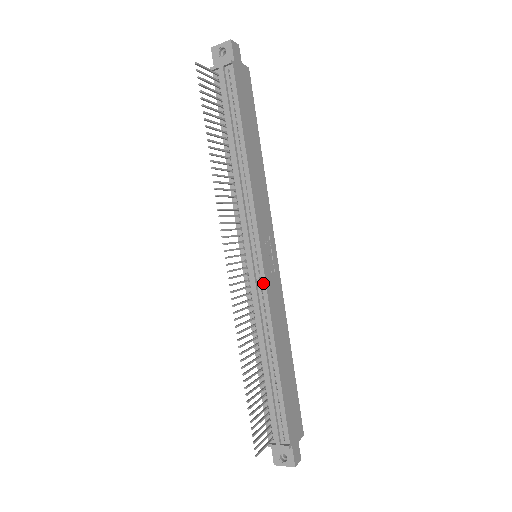
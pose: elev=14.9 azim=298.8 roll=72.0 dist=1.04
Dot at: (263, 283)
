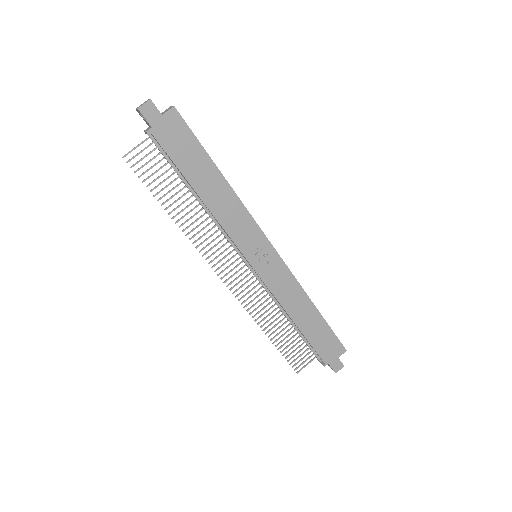
Dot at: (262, 281)
